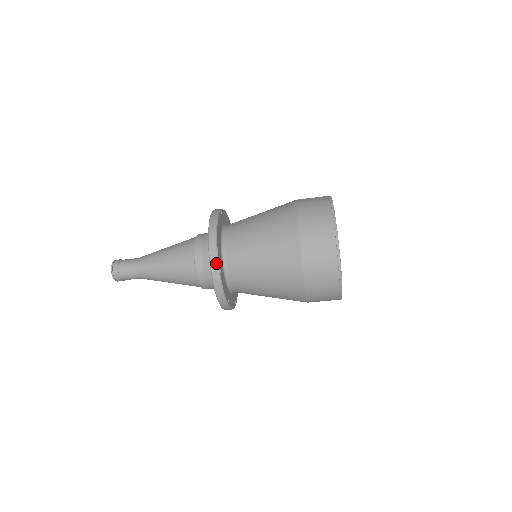
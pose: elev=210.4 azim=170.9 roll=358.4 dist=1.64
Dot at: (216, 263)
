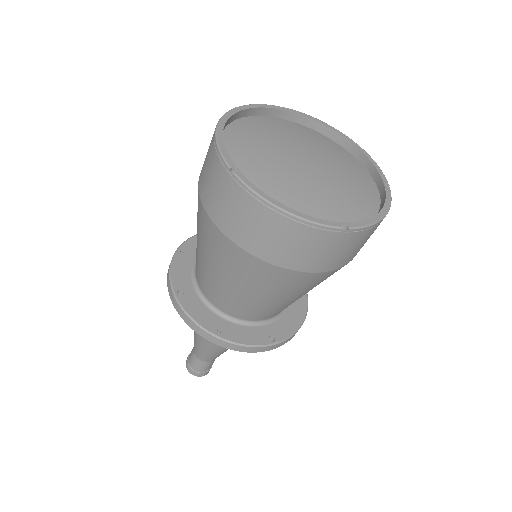
Dot at: (169, 284)
